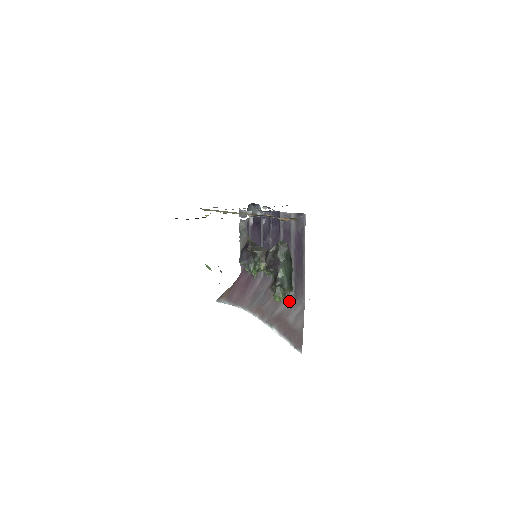
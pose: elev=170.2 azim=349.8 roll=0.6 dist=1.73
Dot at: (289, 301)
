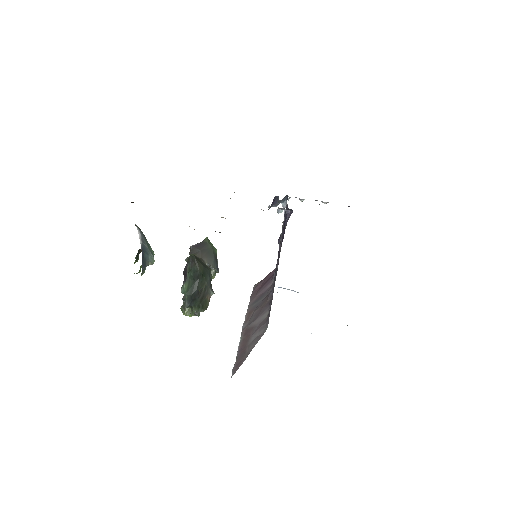
Dot at: (264, 318)
